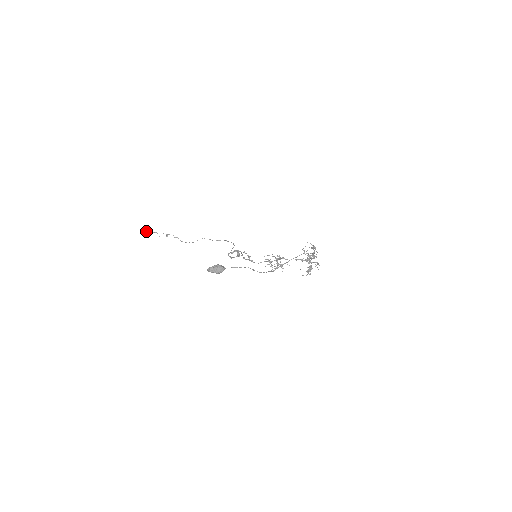
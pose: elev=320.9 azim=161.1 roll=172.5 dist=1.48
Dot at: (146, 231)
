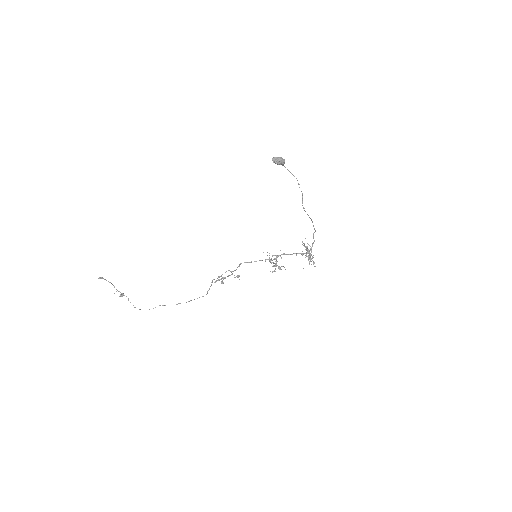
Dot at: (105, 279)
